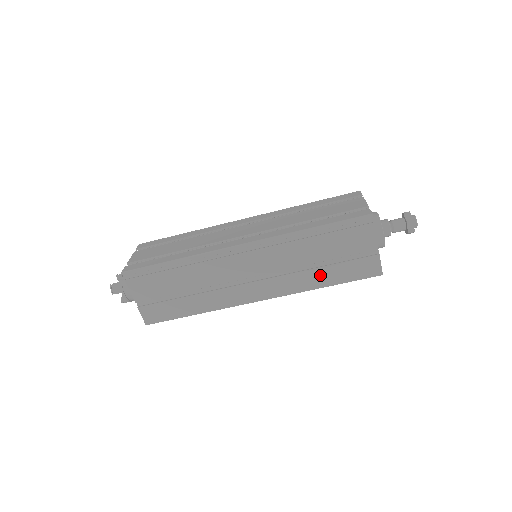
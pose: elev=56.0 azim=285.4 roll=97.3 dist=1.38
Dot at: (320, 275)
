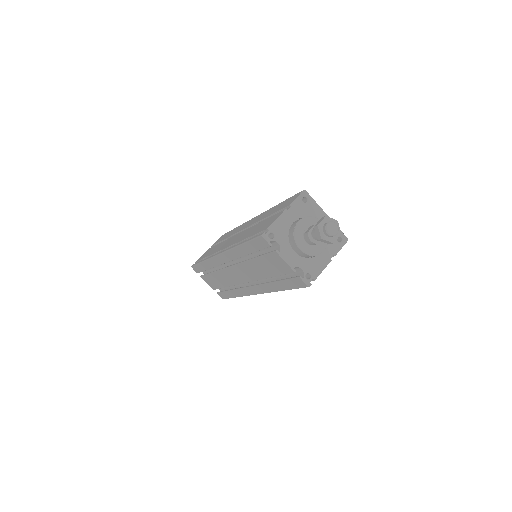
Dot at: occluded
